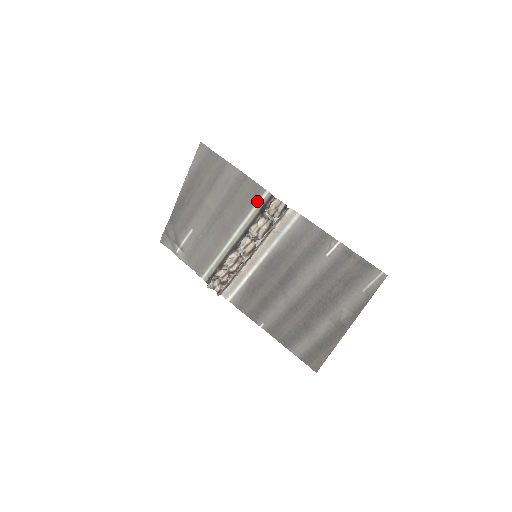
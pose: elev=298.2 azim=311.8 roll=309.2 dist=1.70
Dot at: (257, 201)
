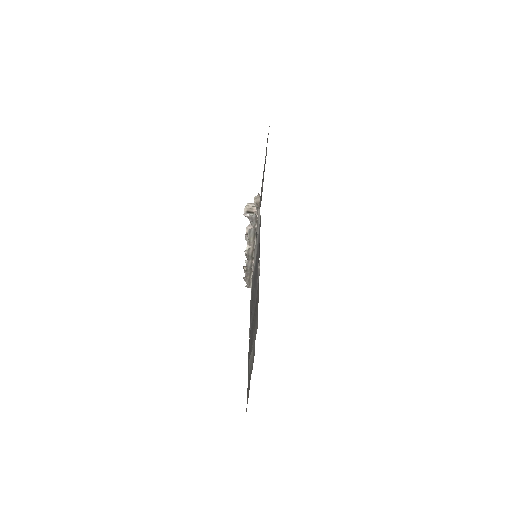
Dot at: occluded
